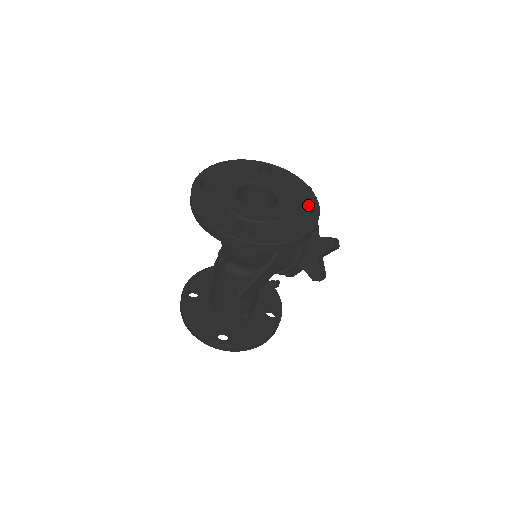
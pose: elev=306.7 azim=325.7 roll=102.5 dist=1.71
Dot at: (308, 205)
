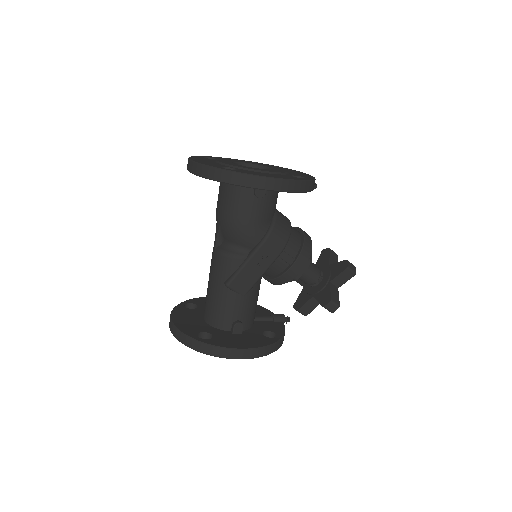
Dot at: (303, 177)
